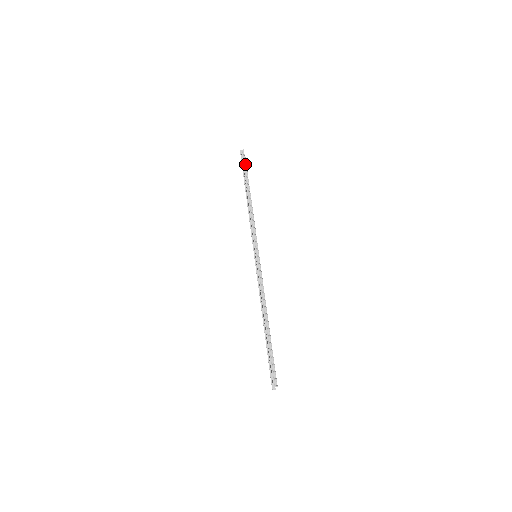
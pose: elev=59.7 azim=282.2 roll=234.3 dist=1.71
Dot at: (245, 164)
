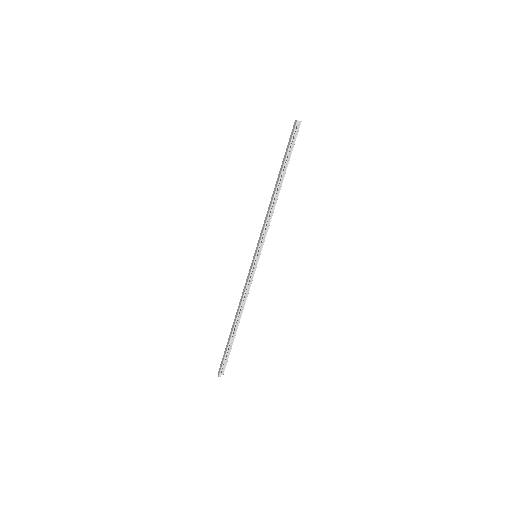
Dot at: (294, 144)
